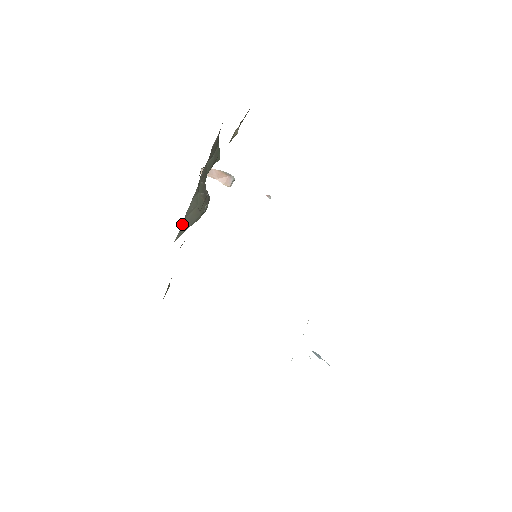
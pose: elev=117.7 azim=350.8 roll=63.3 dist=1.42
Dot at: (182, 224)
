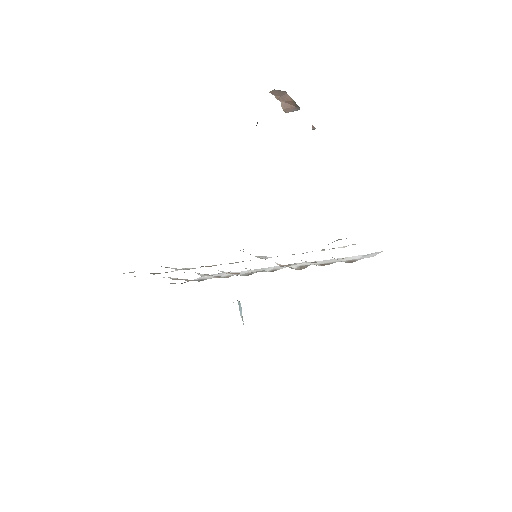
Dot at: occluded
